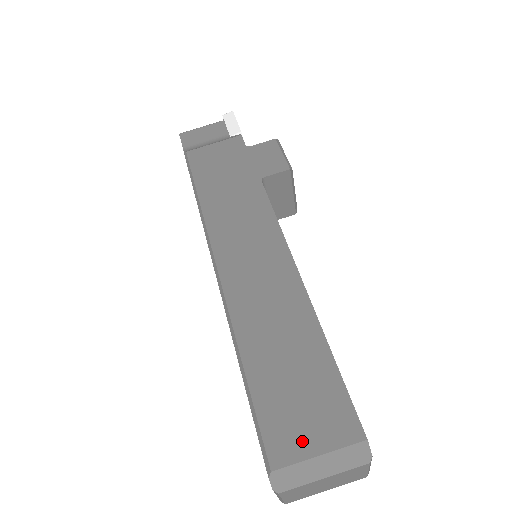
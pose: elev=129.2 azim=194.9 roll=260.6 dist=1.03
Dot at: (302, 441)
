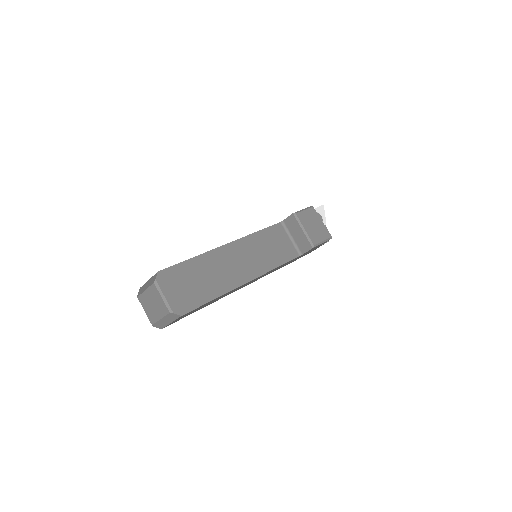
Dot at: occluded
